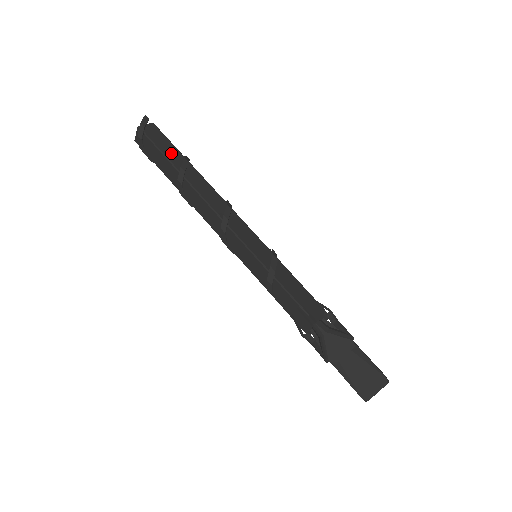
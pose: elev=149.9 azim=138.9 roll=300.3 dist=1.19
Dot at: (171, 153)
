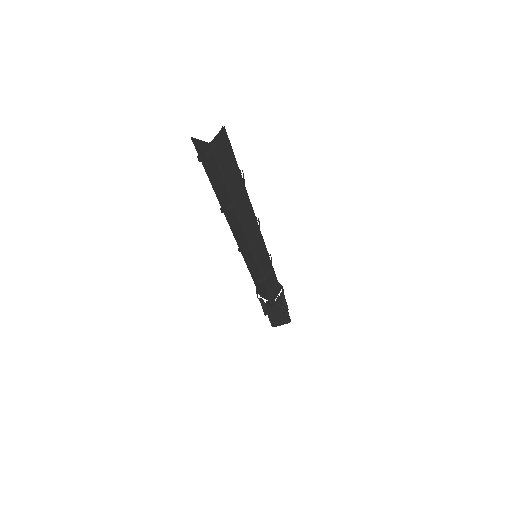
Dot at: (232, 175)
